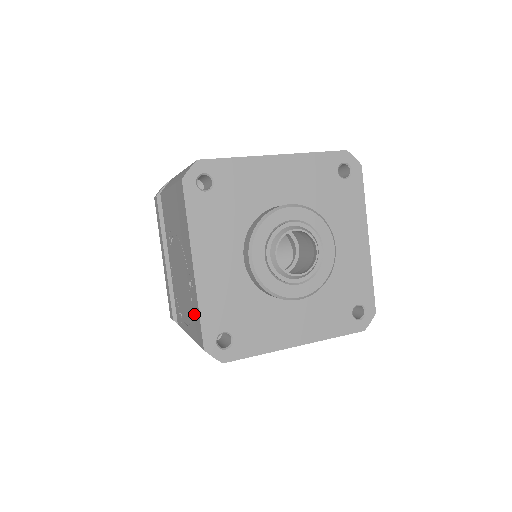
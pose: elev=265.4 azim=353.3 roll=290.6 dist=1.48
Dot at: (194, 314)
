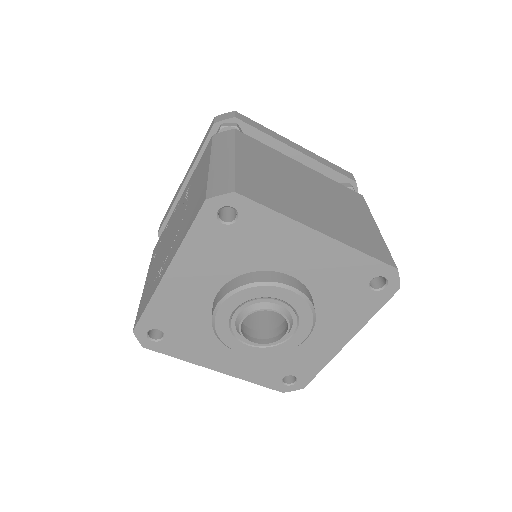
Dot at: (148, 293)
